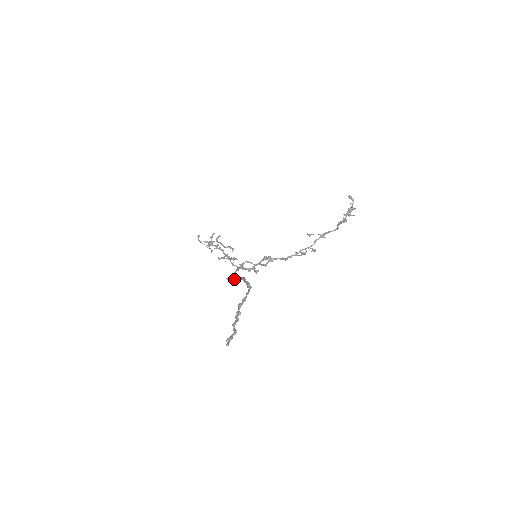
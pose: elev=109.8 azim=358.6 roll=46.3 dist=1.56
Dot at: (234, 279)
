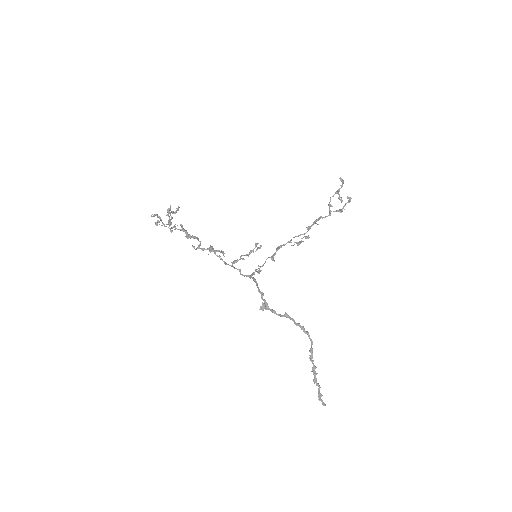
Dot at: (268, 309)
